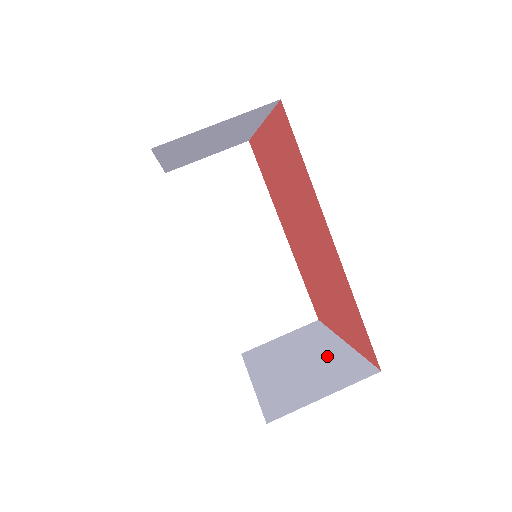
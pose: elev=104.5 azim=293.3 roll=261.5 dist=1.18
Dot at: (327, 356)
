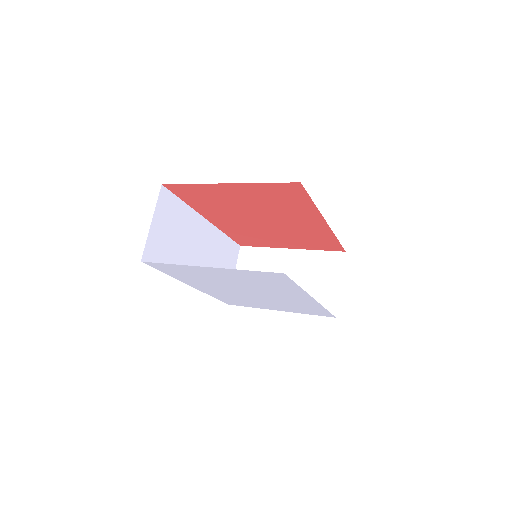
Dot at: (299, 264)
